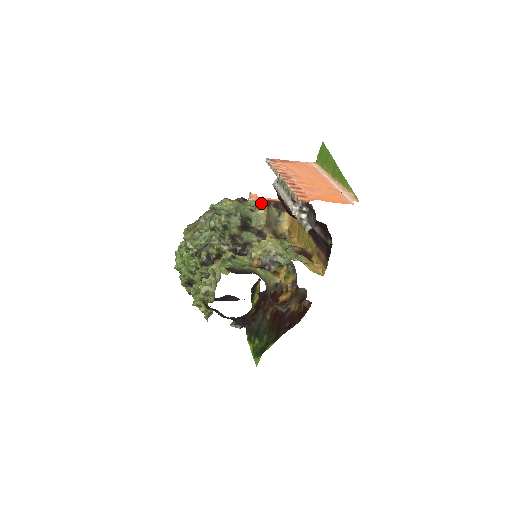
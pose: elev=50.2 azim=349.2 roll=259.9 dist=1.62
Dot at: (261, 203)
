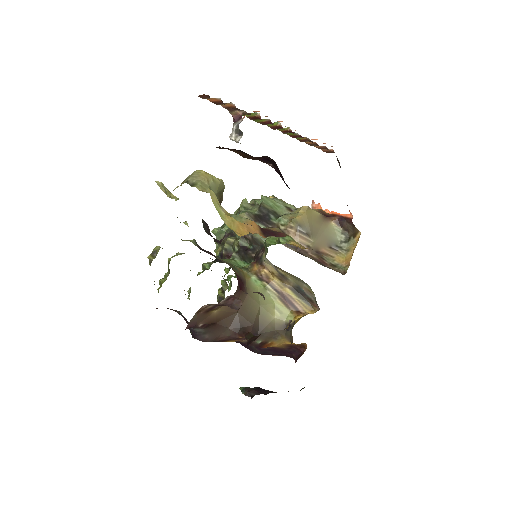
Dot at: occluded
